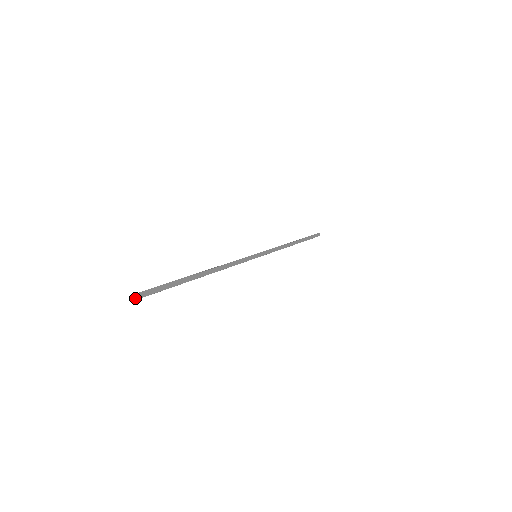
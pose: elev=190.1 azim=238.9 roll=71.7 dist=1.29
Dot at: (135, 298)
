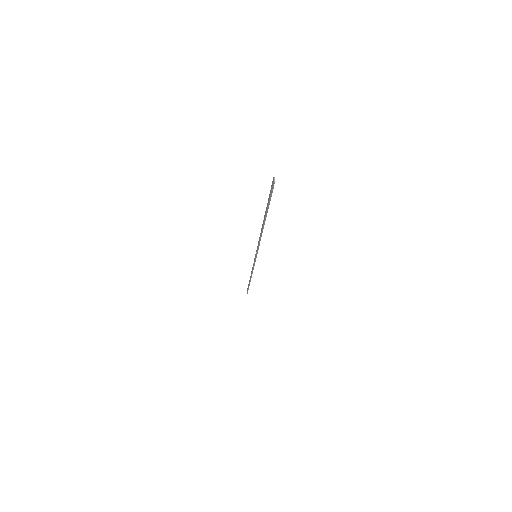
Dot at: (274, 183)
